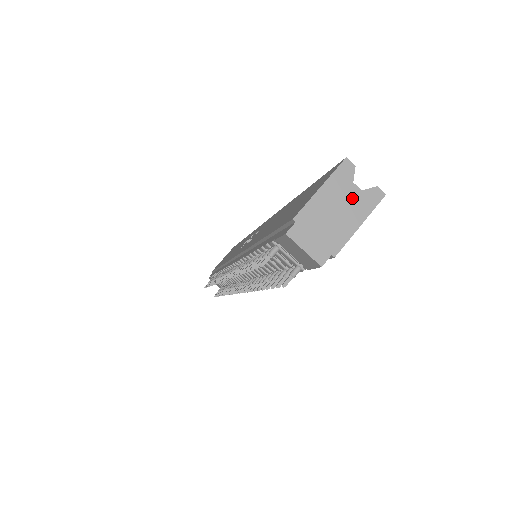
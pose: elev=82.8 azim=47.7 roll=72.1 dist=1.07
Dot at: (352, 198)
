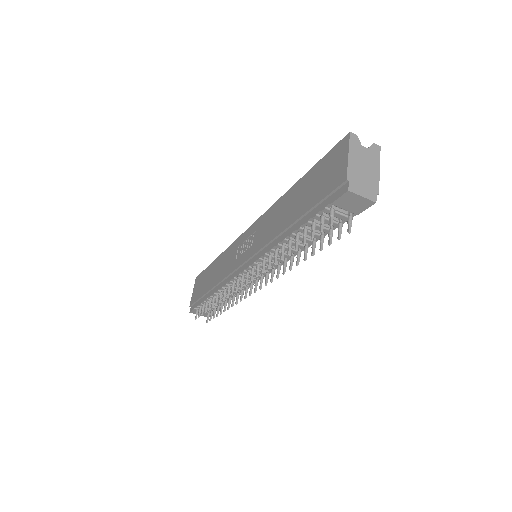
Dot at: (367, 155)
